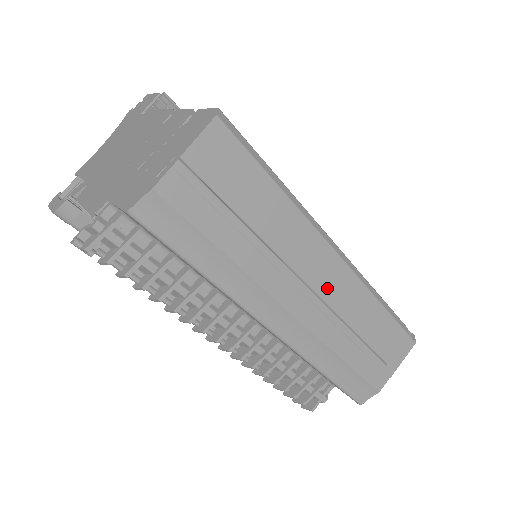
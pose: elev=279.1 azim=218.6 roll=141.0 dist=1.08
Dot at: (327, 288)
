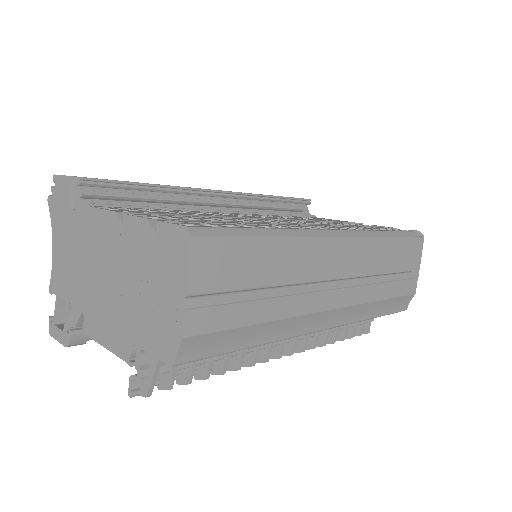
Dot at: (346, 268)
